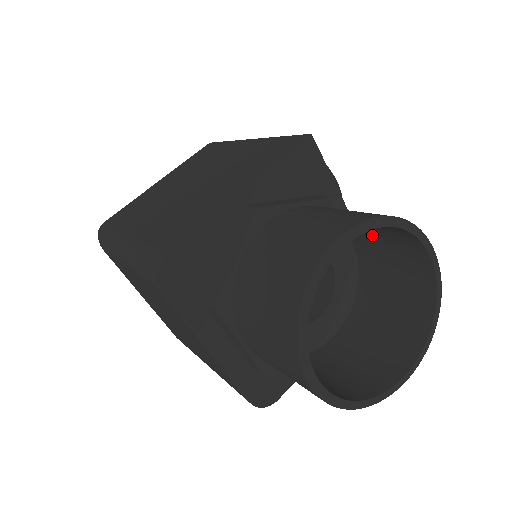
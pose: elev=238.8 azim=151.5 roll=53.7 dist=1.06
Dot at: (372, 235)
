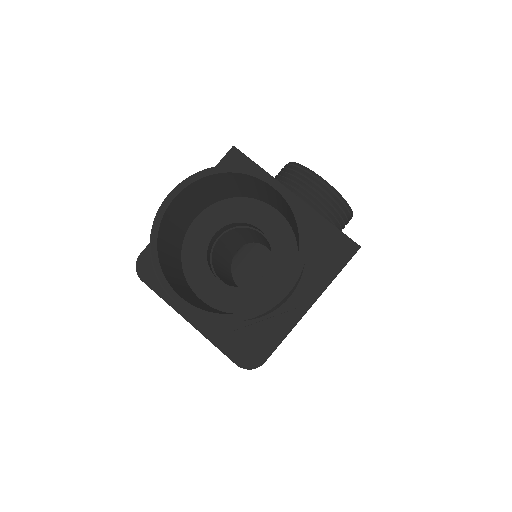
Dot at: (262, 194)
